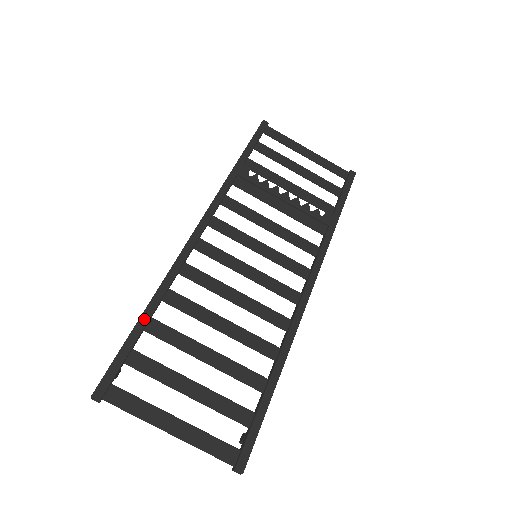
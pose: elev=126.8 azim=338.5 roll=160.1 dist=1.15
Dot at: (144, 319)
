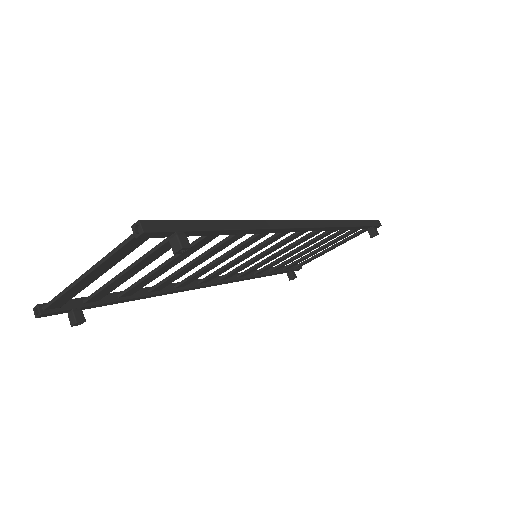
Dot at: occluded
